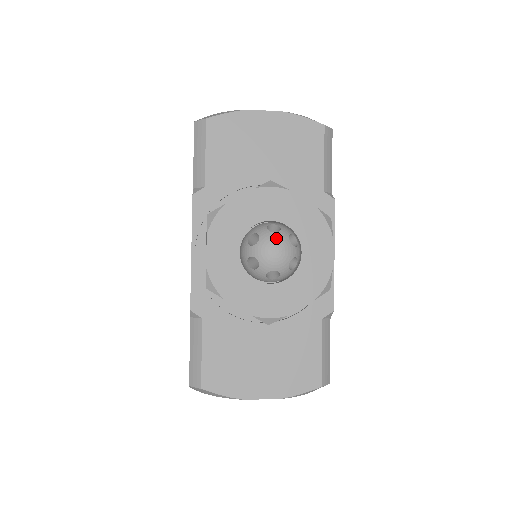
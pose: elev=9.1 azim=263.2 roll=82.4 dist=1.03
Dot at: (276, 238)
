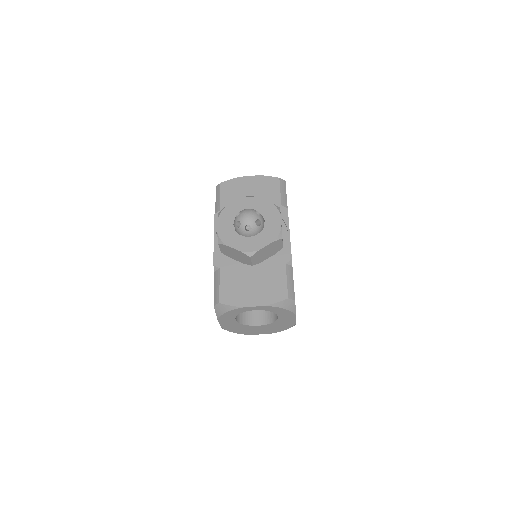
Dot at: (248, 211)
